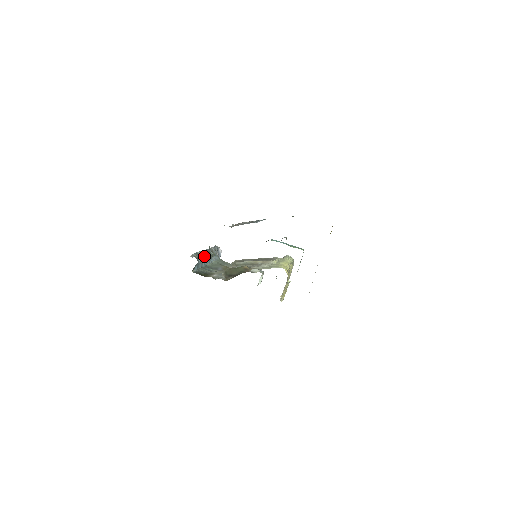
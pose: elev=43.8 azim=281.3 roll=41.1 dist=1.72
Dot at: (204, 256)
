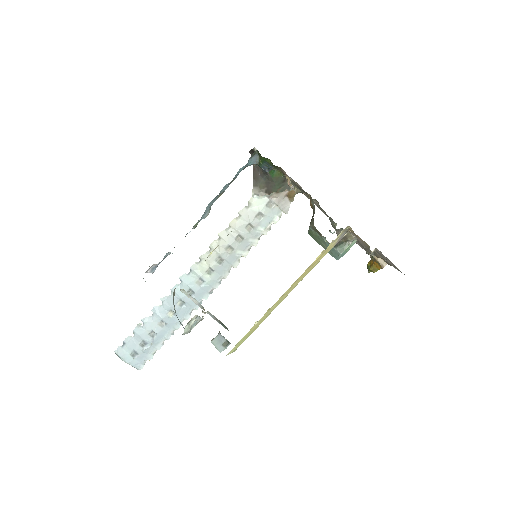
Dot at: (220, 195)
